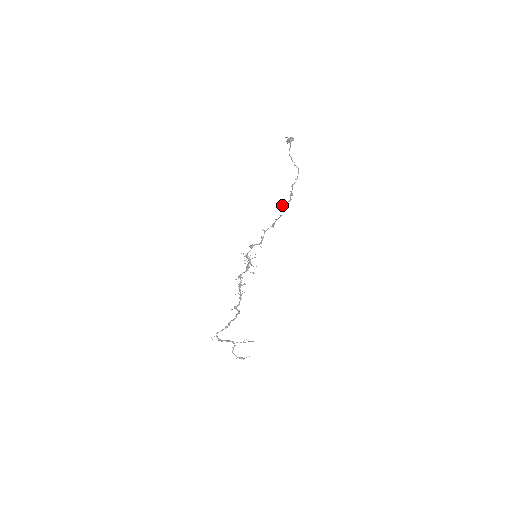
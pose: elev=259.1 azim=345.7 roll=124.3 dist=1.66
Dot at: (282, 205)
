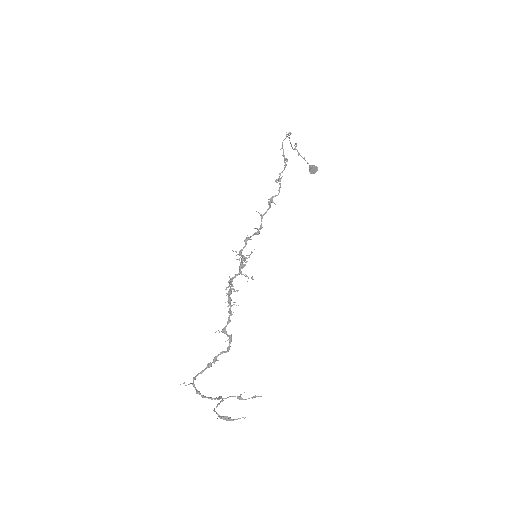
Dot at: (278, 179)
